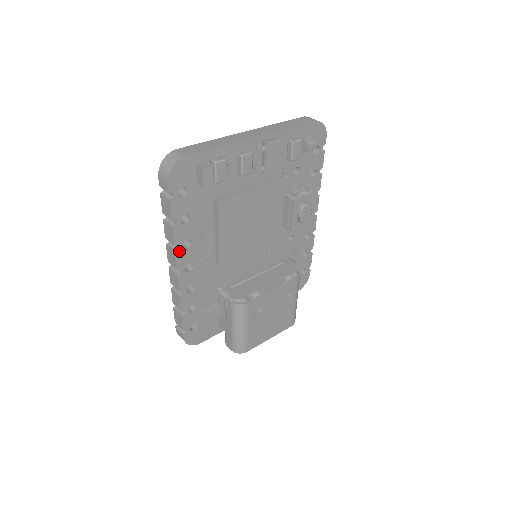
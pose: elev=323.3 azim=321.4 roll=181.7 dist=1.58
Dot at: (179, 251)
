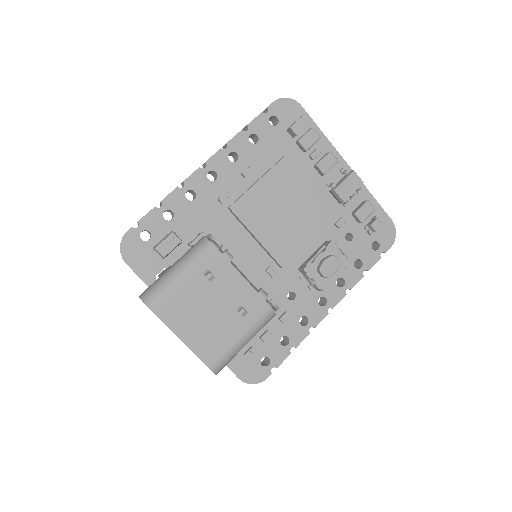
Dot at: (224, 152)
